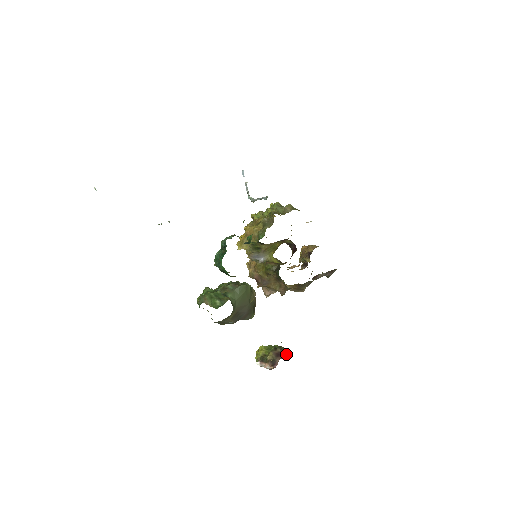
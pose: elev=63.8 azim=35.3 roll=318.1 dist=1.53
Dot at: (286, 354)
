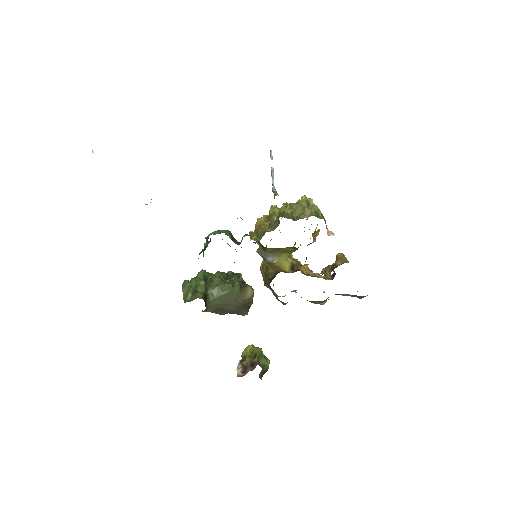
Dot at: (268, 365)
